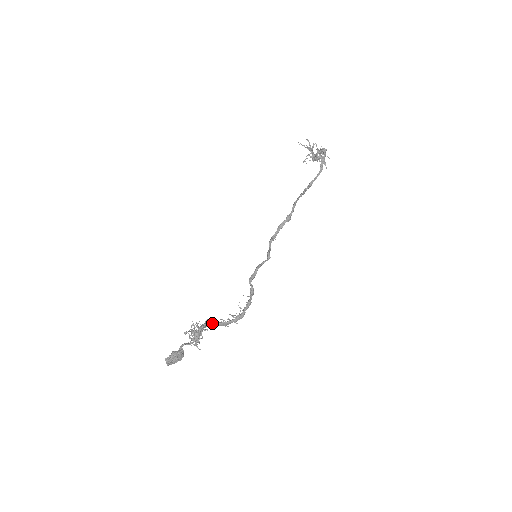
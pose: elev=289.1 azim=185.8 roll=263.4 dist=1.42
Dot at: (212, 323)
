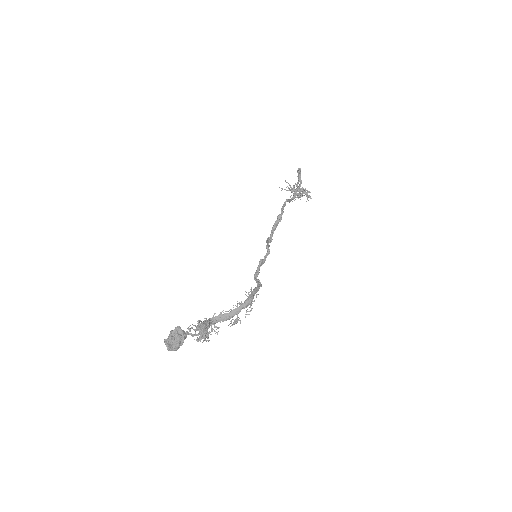
Dot at: (219, 316)
